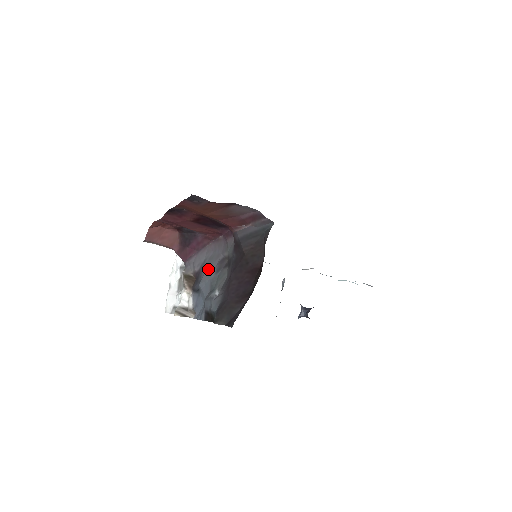
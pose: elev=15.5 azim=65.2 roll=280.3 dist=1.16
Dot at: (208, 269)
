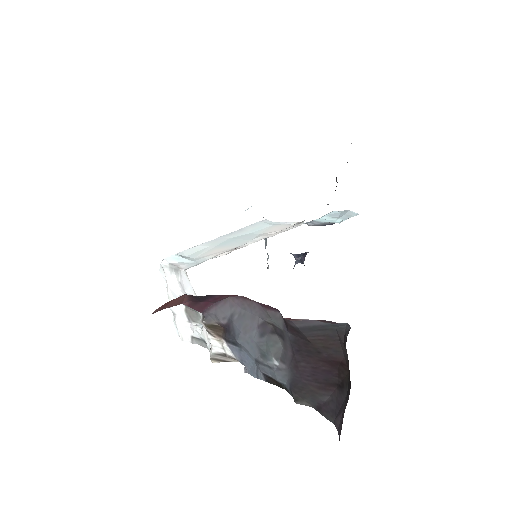
Dot at: (245, 329)
